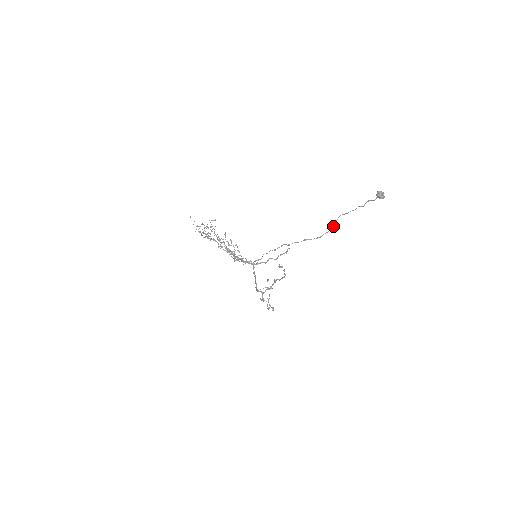
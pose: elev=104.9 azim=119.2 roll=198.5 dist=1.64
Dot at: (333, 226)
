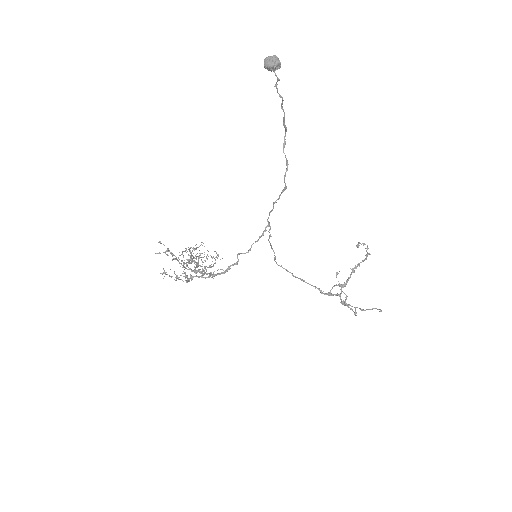
Dot at: occluded
